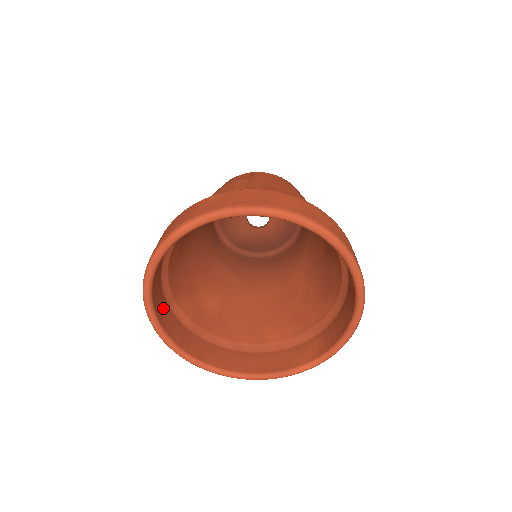
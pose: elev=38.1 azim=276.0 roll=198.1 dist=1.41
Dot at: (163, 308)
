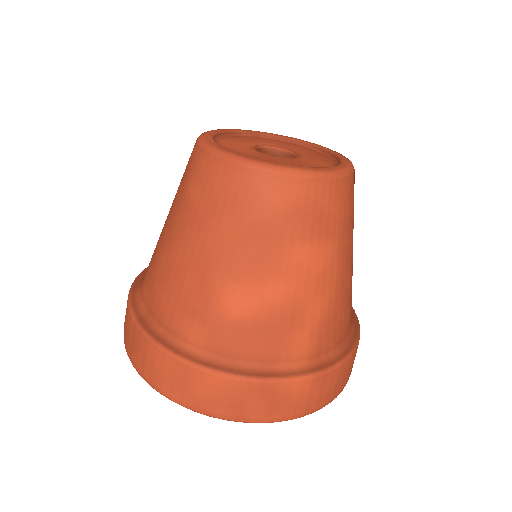
Dot at: occluded
